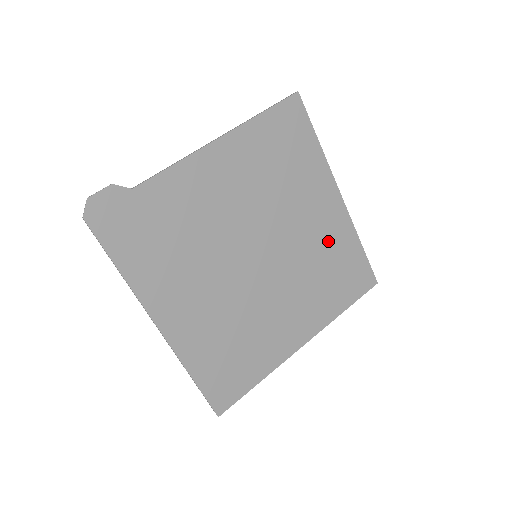
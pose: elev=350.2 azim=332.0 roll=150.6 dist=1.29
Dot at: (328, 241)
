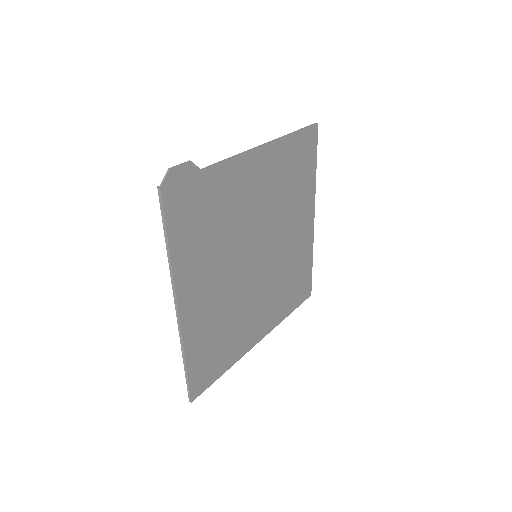
Dot at: (297, 254)
